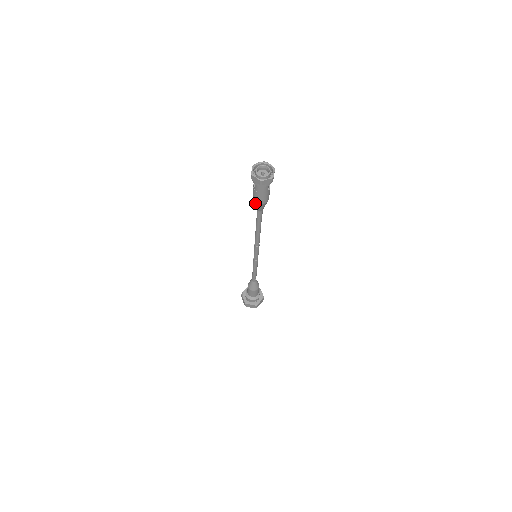
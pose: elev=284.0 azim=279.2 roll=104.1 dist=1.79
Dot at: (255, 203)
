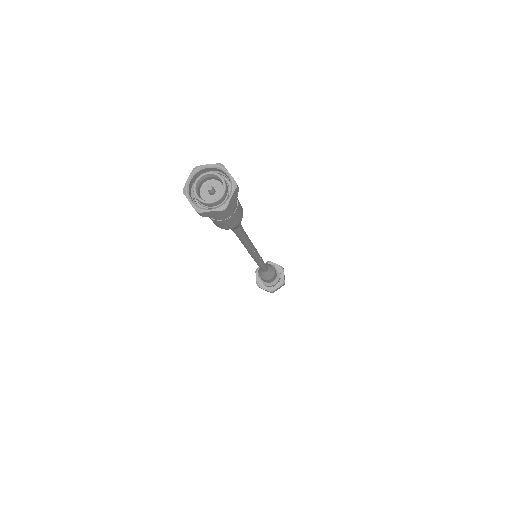
Dot at: occluded
